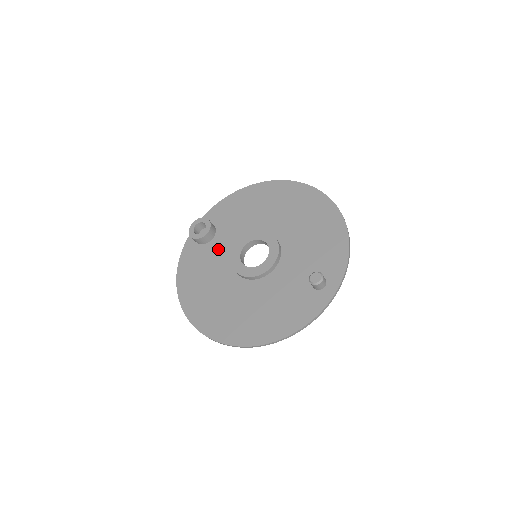
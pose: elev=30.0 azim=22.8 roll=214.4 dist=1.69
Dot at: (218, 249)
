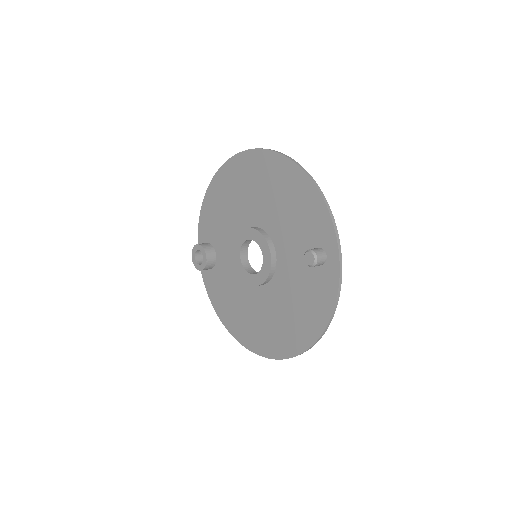
Dot at: (226, 266)
